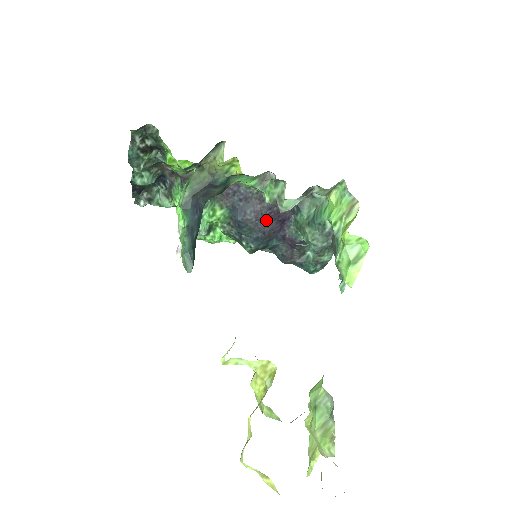
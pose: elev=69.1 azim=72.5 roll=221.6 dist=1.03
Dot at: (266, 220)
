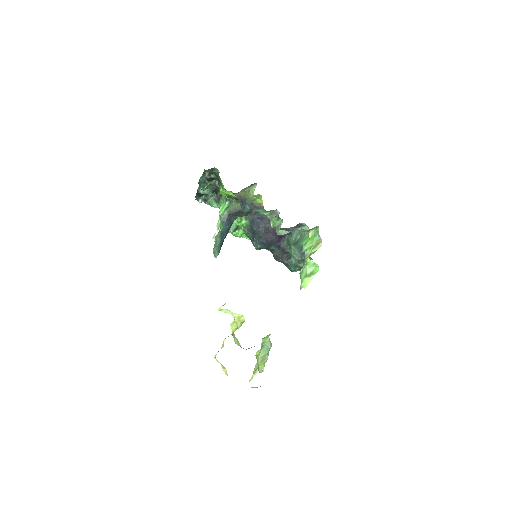
Dot at: (270, 234)
